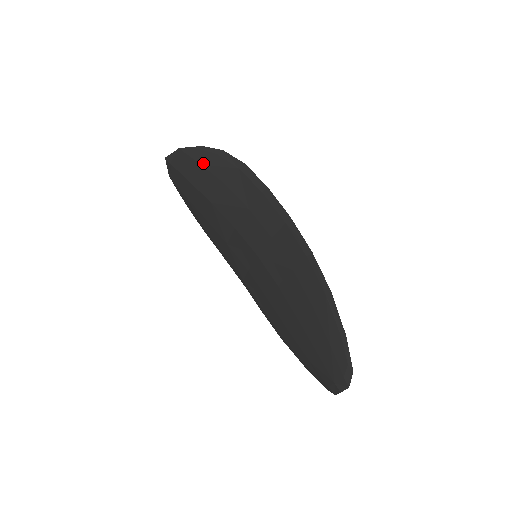
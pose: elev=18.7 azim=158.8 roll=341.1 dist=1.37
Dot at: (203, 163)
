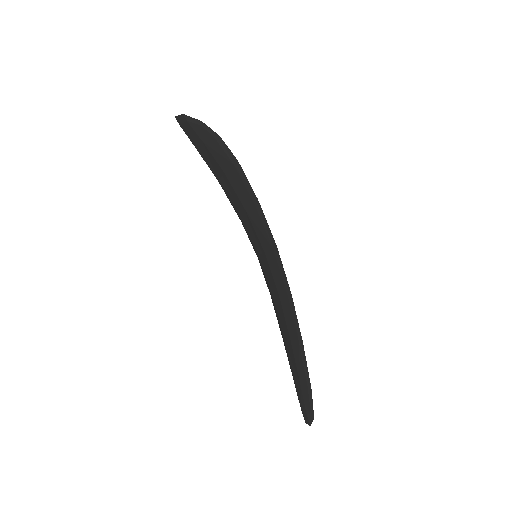
Dot at: (204, 141)
